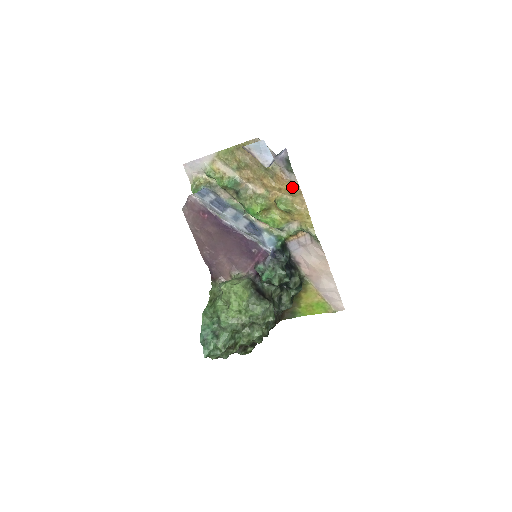
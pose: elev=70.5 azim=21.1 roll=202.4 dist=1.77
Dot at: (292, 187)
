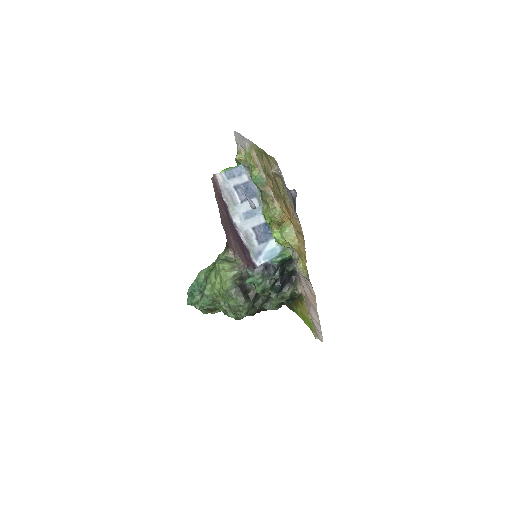
Dot at: (296, 225)
